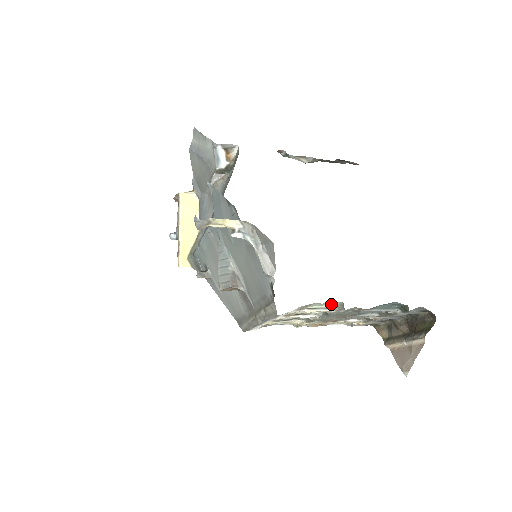
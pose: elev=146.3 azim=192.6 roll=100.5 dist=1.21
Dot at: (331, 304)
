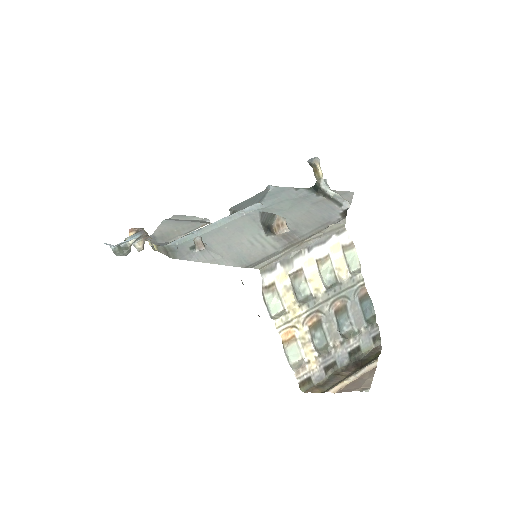
Dot at: (350, 268)
